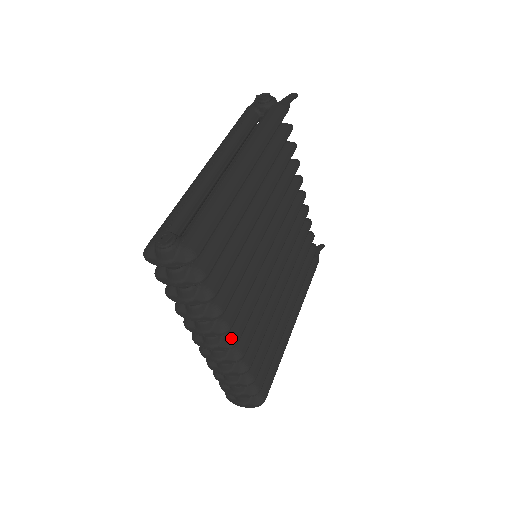
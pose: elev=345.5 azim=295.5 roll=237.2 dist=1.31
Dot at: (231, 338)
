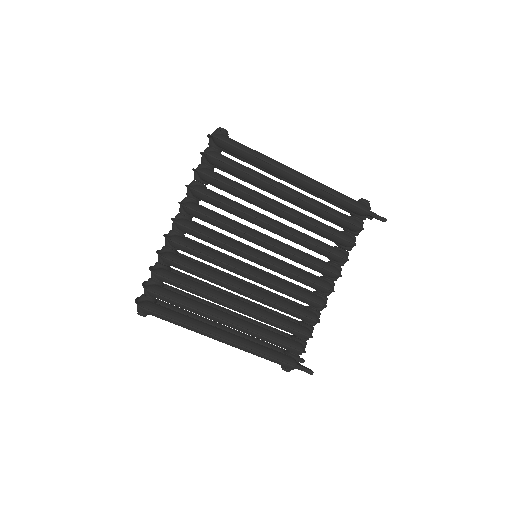
Dot at: (182, 220)
